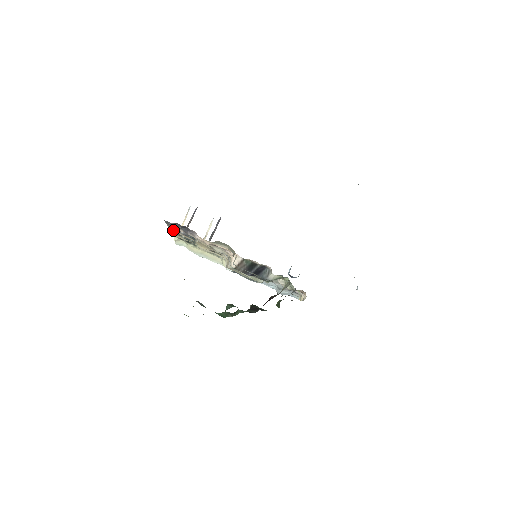
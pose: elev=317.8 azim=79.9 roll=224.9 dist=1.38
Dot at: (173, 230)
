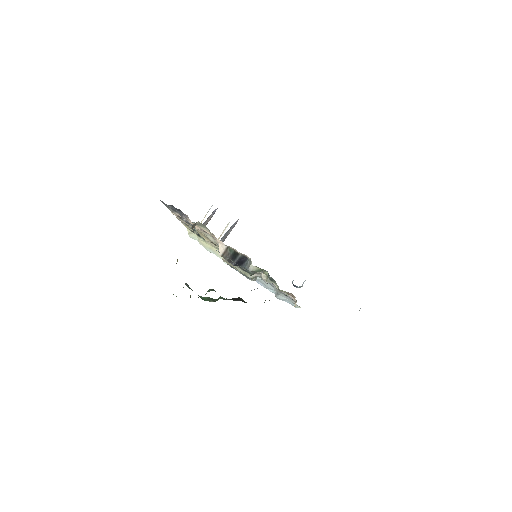
Dot at: occluded
